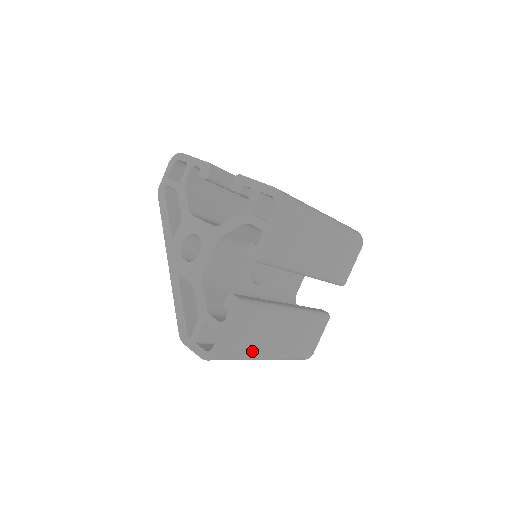
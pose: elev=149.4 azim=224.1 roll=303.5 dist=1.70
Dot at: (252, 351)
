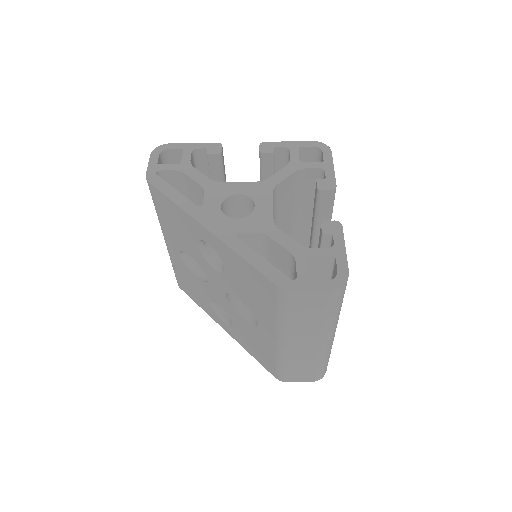
Dot at: occluded
